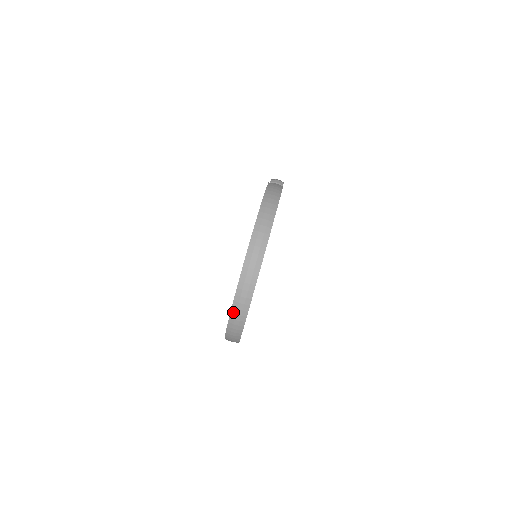
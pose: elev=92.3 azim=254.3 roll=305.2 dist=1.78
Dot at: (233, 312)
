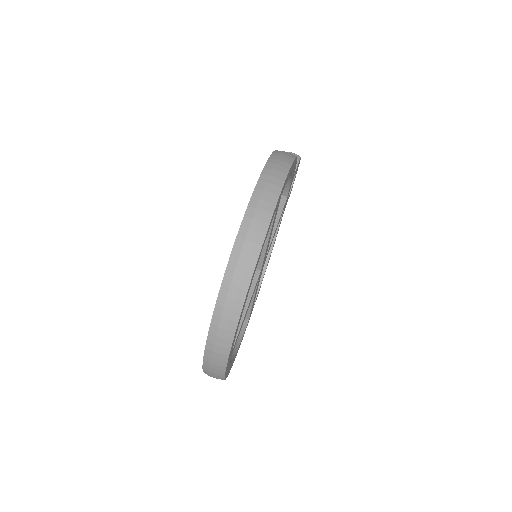
Dot at: (210, 340)
